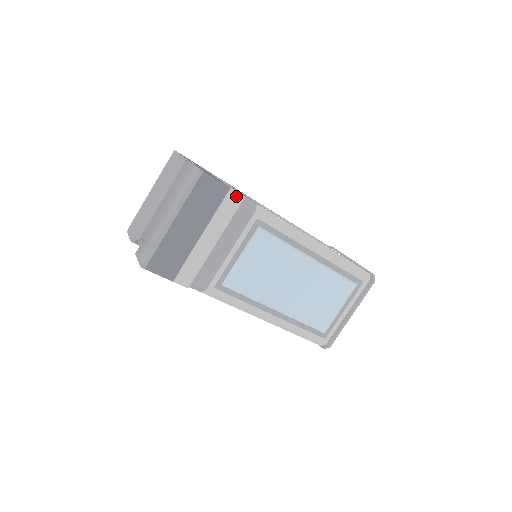
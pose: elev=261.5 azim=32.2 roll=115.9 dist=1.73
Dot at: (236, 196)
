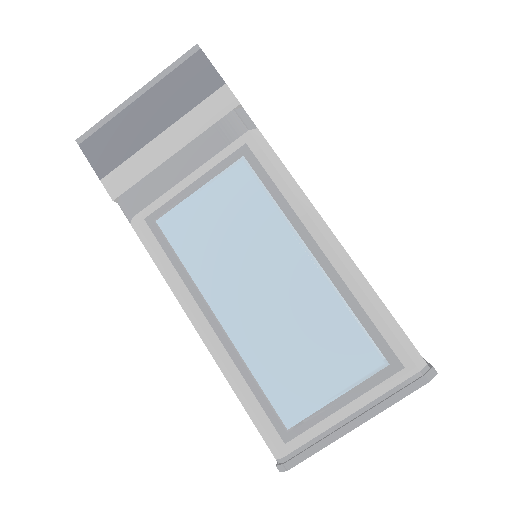
Dot at: (229, 98)
